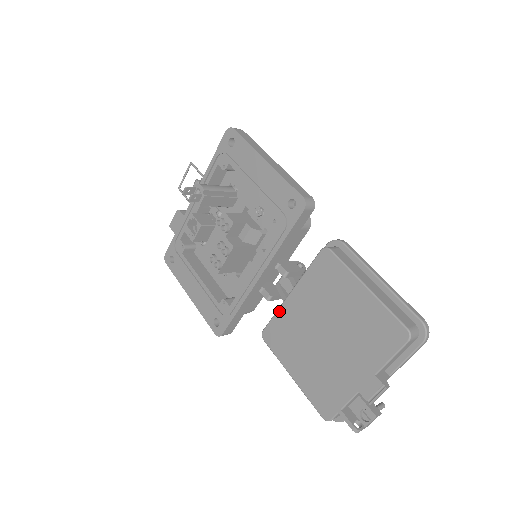
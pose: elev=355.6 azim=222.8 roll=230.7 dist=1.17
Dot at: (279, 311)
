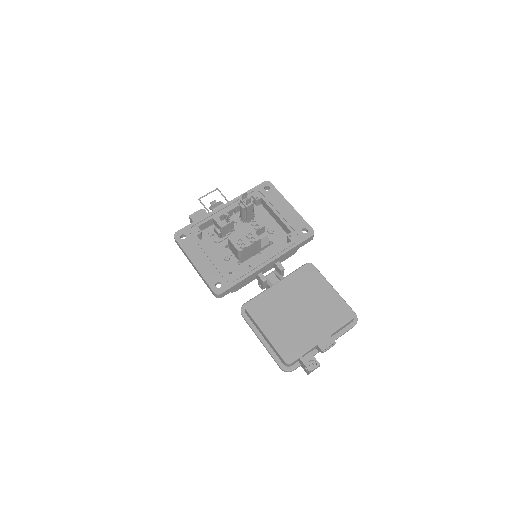
Dot at: (266, 292)
